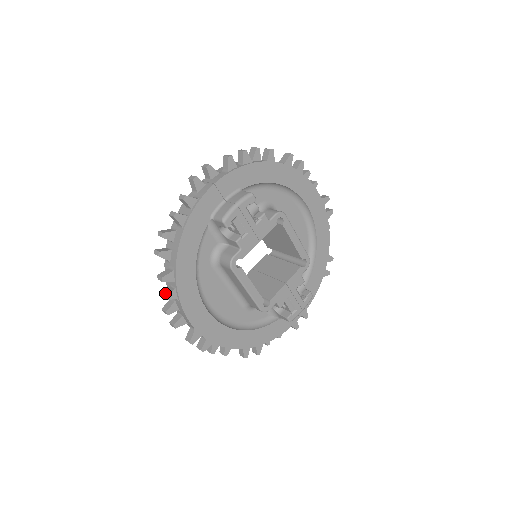
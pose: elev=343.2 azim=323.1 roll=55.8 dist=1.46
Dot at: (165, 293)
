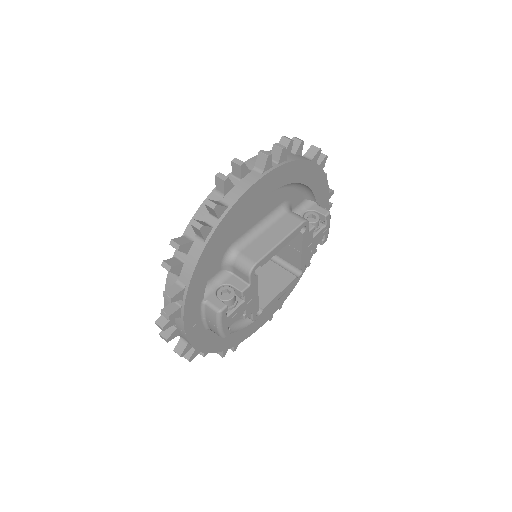
Dot at: (232, 349)
